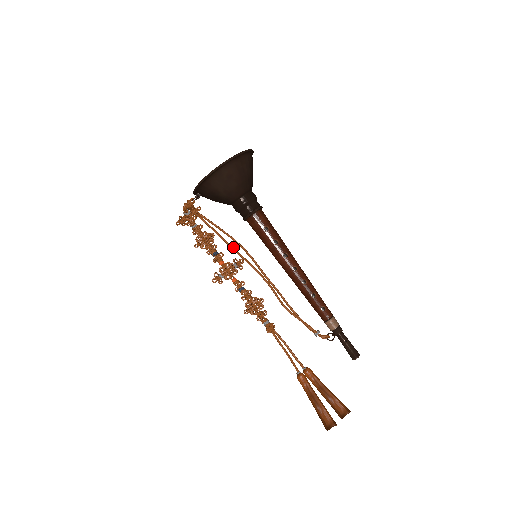
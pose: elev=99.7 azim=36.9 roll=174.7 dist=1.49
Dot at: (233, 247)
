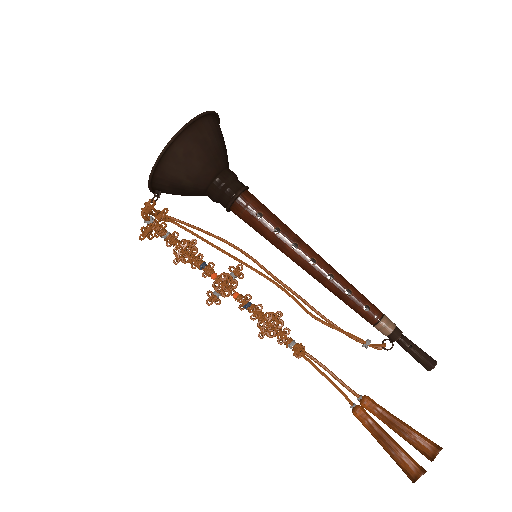
Dot at: (225, 251)
